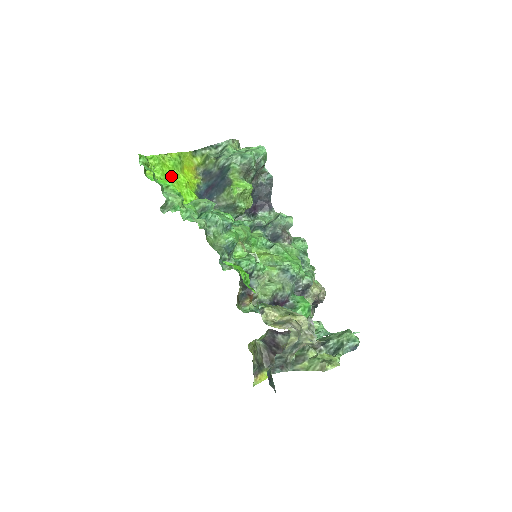
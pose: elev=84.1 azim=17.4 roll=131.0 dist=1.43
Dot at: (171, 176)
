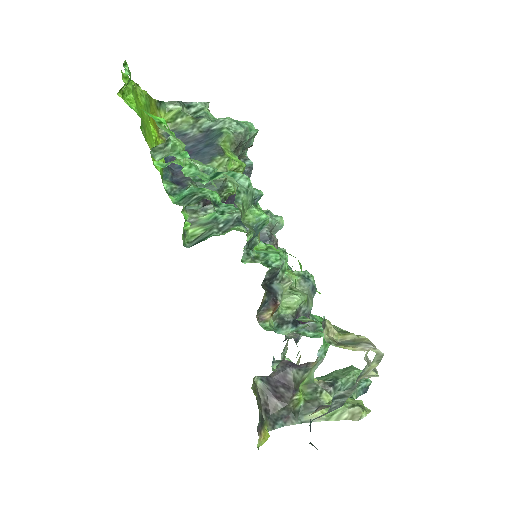
Dot at: (143, 117)
